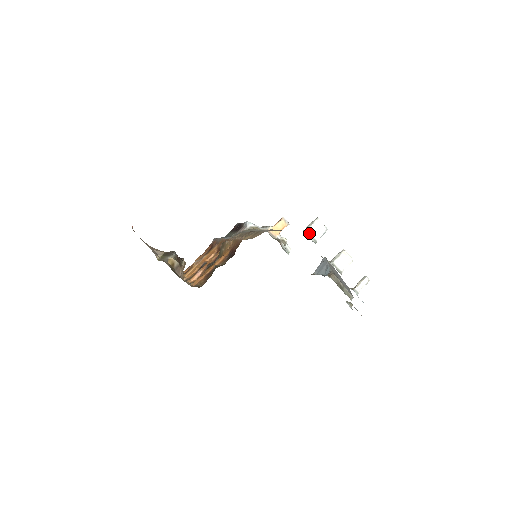
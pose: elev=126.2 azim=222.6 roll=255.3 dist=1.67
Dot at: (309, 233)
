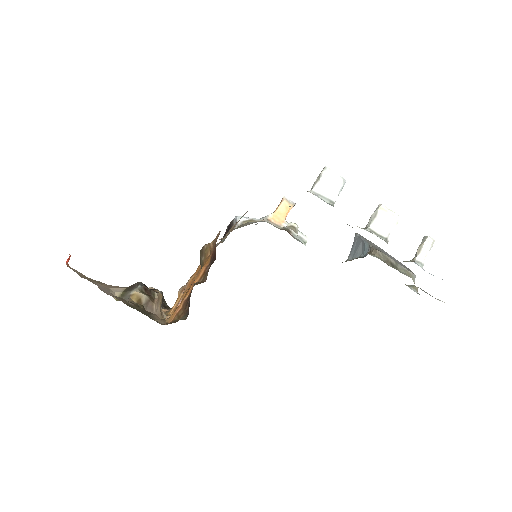
Dot at: (318, 193)
